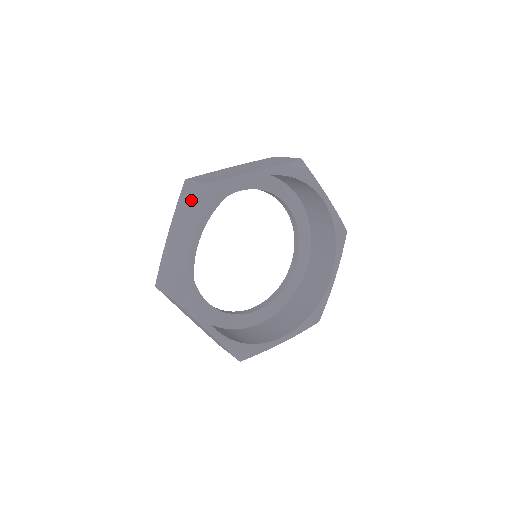
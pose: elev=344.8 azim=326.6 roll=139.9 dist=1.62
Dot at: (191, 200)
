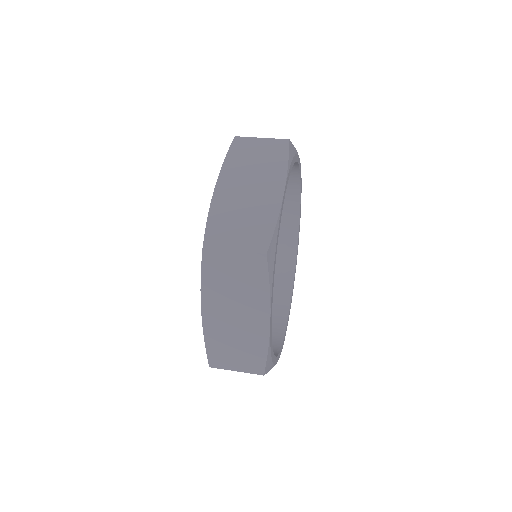
Dot at: (238, 274)
